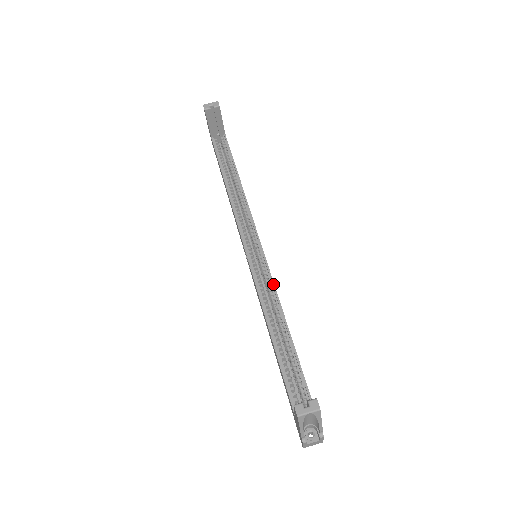
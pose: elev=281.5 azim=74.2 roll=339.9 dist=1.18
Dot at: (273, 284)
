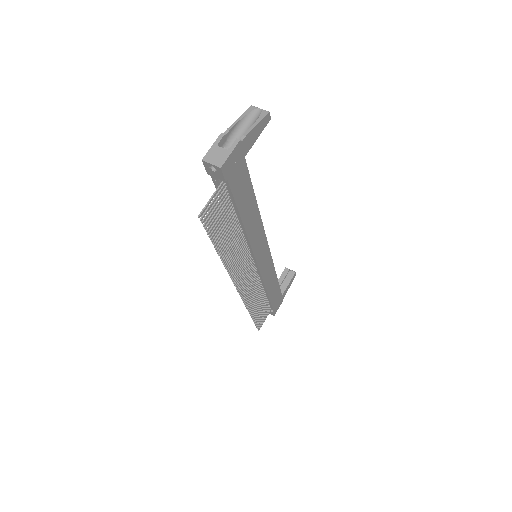
Dot at: (263, 227)
